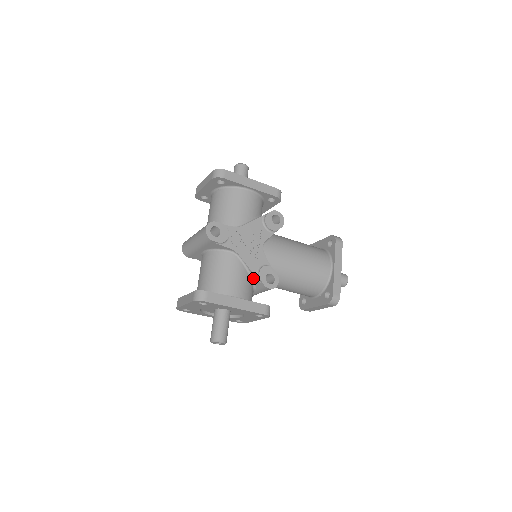
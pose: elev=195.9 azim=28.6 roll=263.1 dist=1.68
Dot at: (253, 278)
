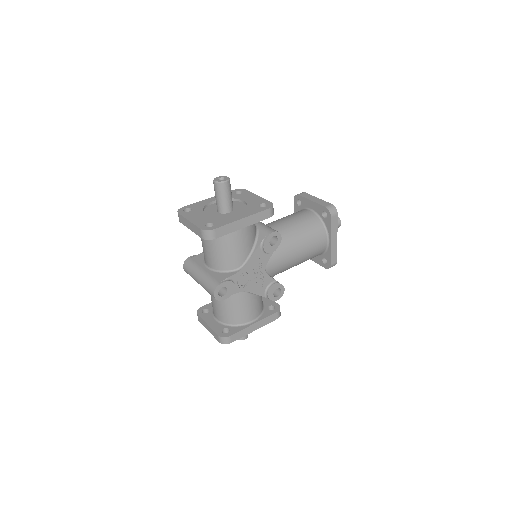
Dot at: occluded
